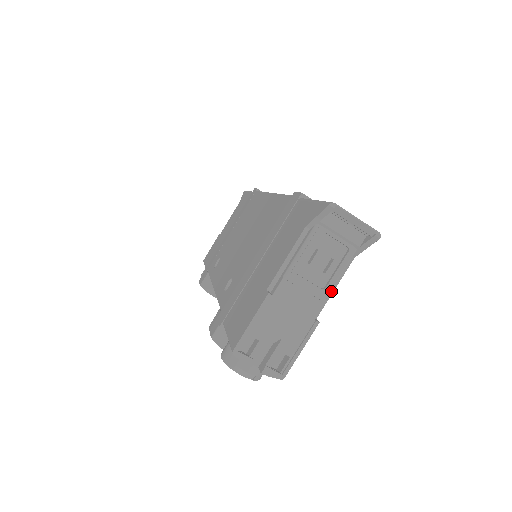
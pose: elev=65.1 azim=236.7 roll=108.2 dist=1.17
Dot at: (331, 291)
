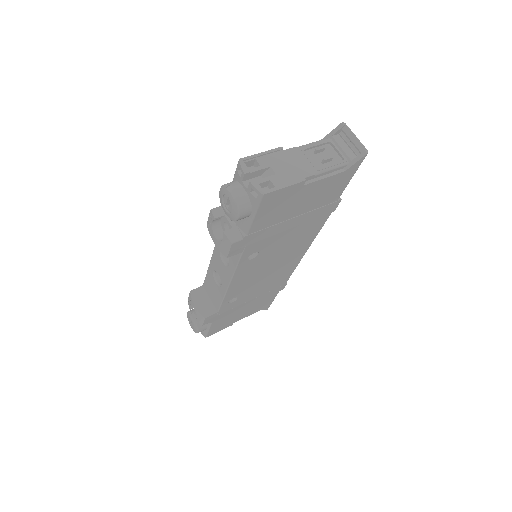
Dot at: (321, 178)
